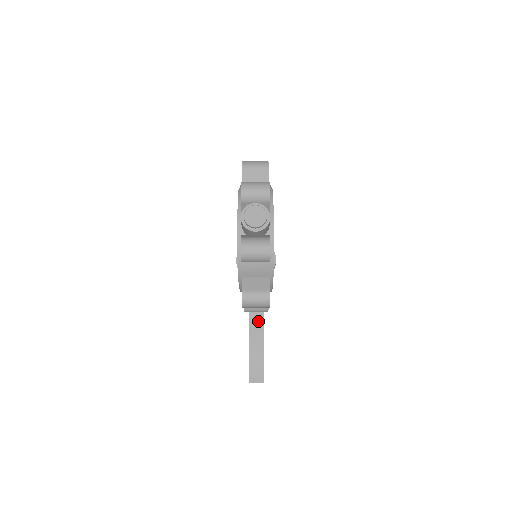
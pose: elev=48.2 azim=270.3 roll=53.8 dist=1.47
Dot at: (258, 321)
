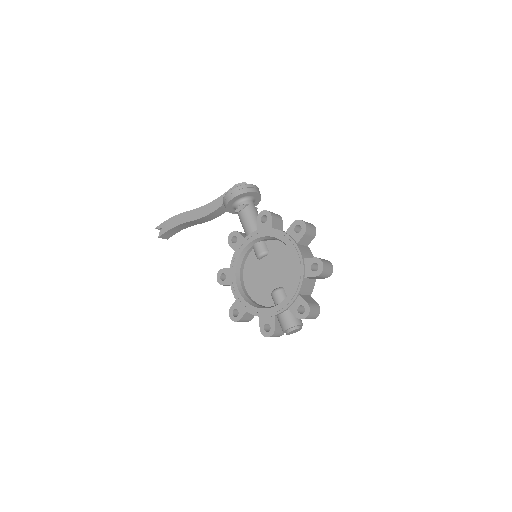
Dot at: (201, 221)
